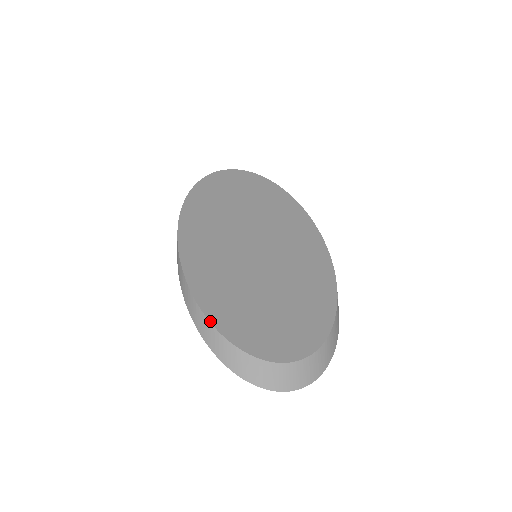
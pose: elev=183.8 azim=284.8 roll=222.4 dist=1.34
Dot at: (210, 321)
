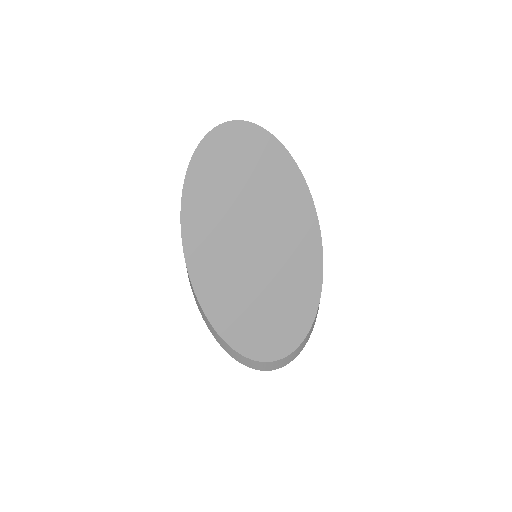
Dot at: (225, 341)
